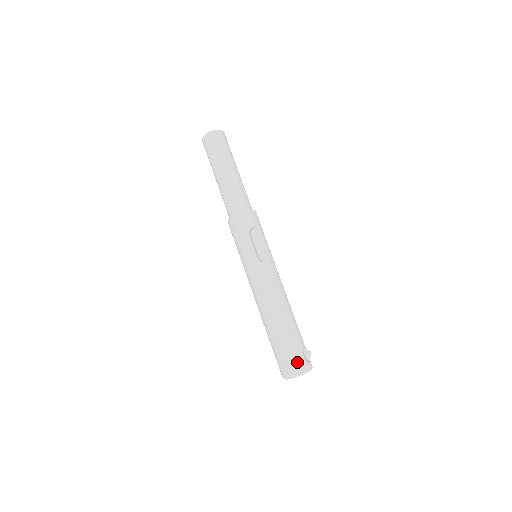
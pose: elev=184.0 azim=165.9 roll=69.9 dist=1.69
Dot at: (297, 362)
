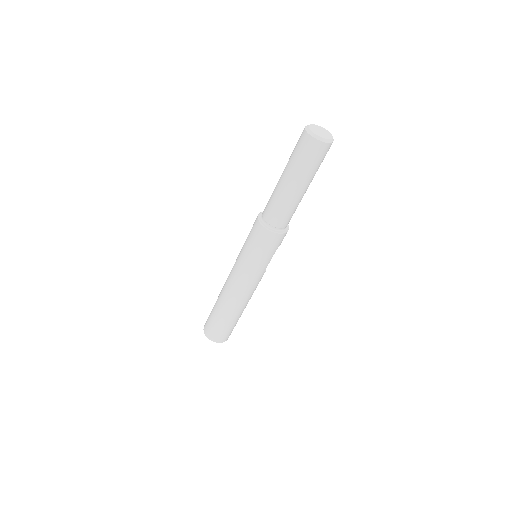
Dot at: (230, 334)
